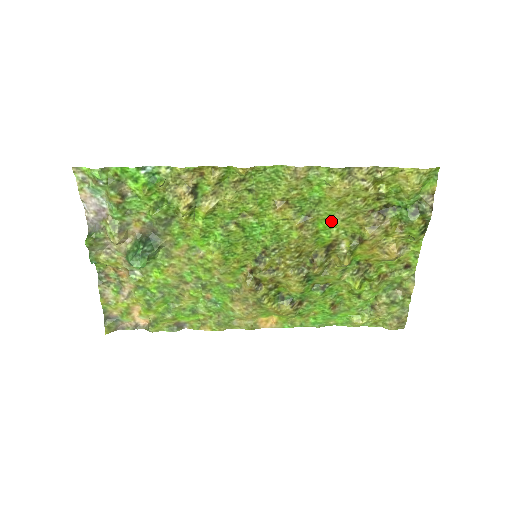
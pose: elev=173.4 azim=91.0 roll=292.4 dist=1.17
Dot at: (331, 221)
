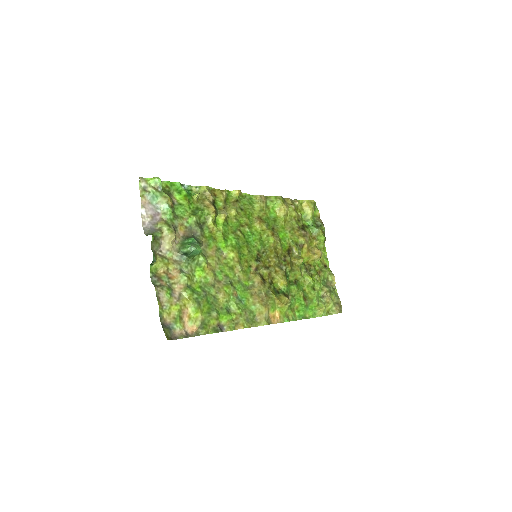
Dot at: (284, 232)
